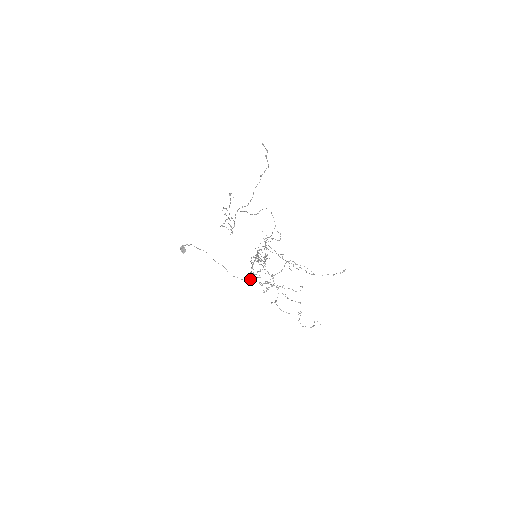
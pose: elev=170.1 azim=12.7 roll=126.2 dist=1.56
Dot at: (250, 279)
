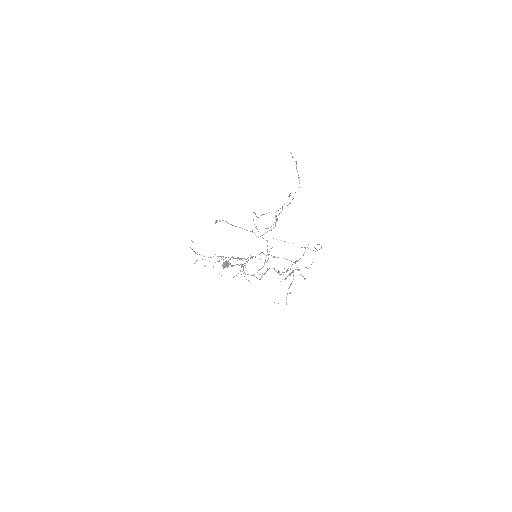
Dot at: occluded
